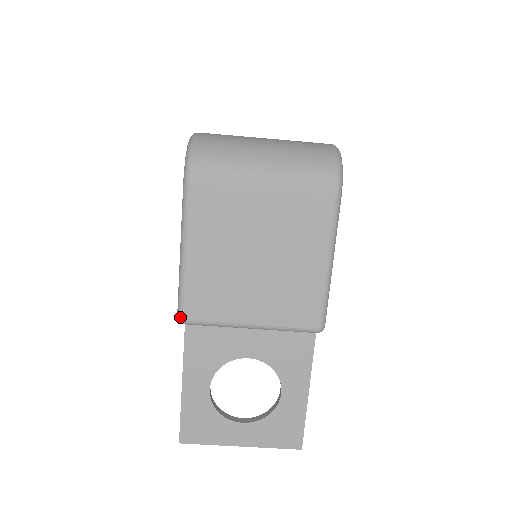
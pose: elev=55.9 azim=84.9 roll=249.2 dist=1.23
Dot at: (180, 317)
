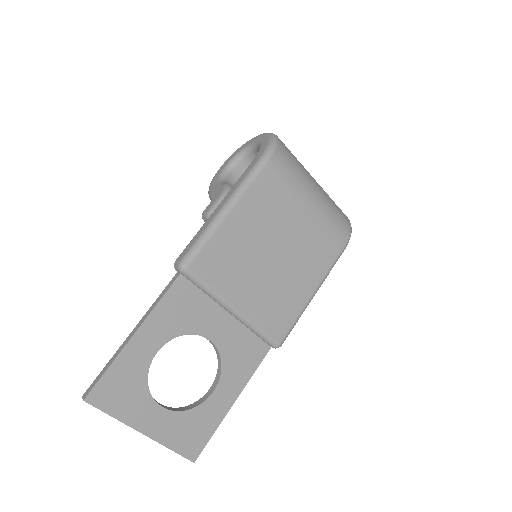
Dot at: (186, 263)
